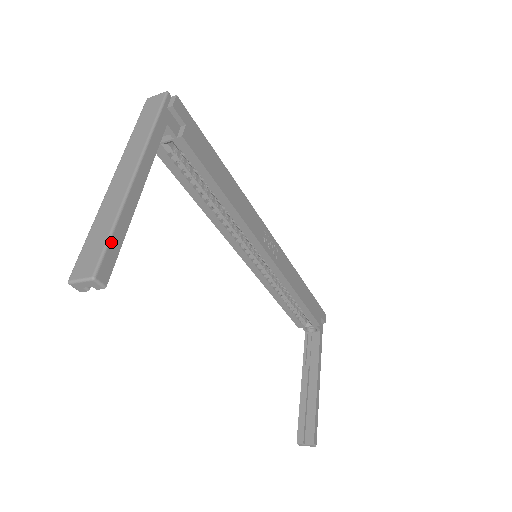
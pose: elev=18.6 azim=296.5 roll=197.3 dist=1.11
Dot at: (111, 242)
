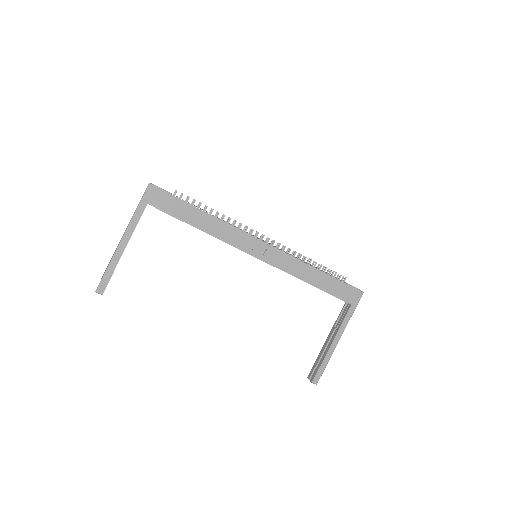
Dot at: (105, 276)
